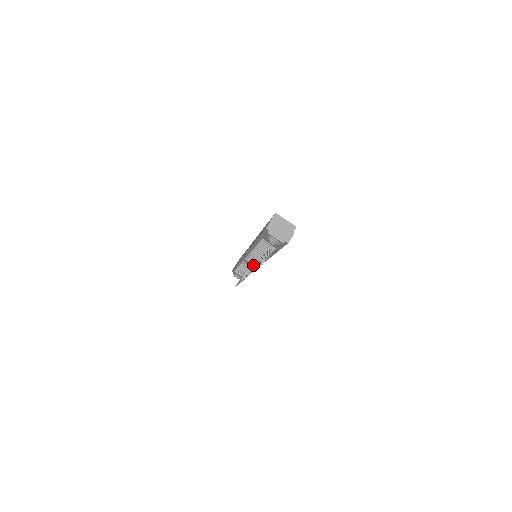
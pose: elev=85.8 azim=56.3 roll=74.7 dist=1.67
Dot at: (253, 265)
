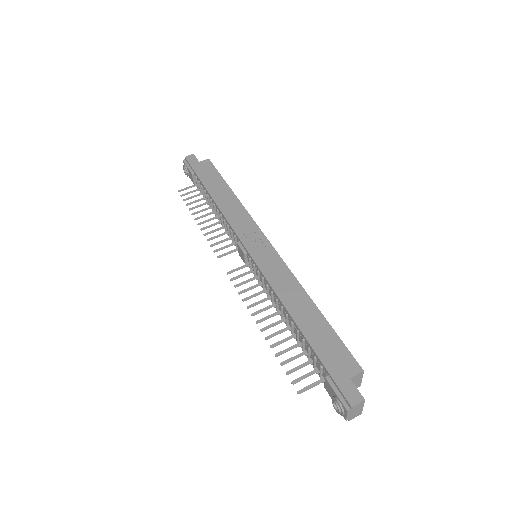
Dot at: (246, 266)
